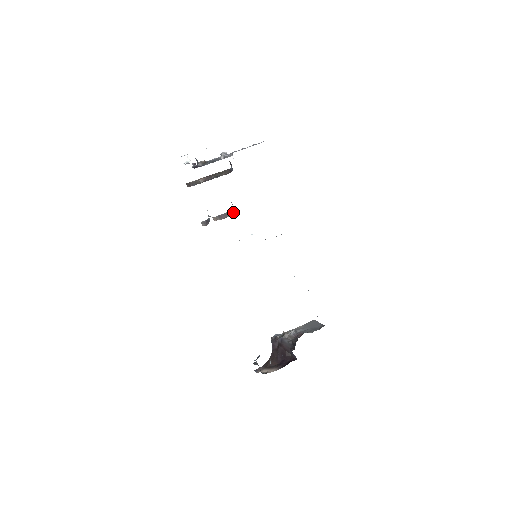
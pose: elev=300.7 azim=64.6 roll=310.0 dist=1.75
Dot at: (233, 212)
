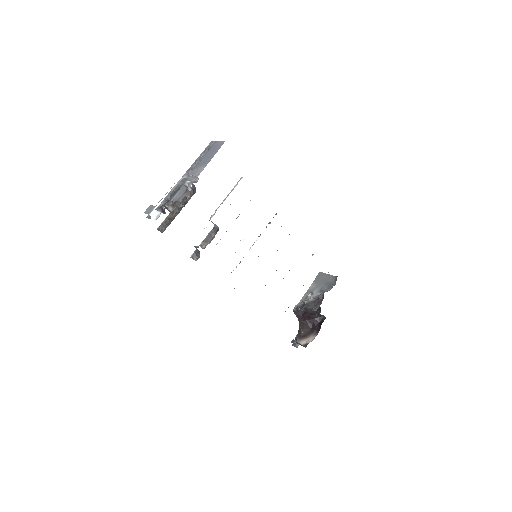
Dot at: (216, 229)
